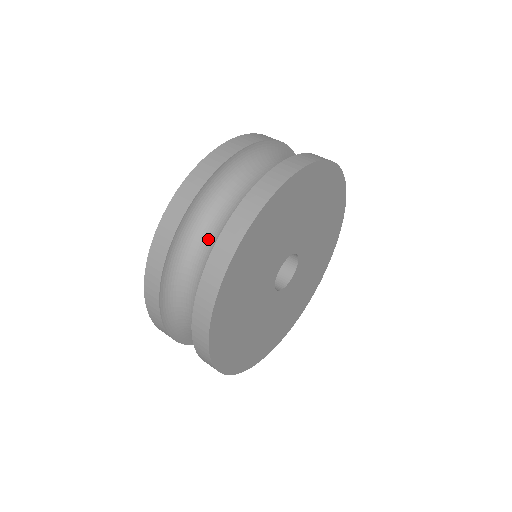
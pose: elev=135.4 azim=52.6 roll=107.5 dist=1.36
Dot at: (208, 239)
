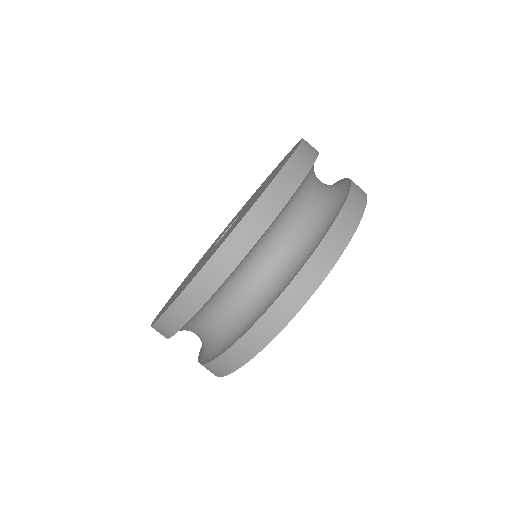
Dot at: (217, 319)
